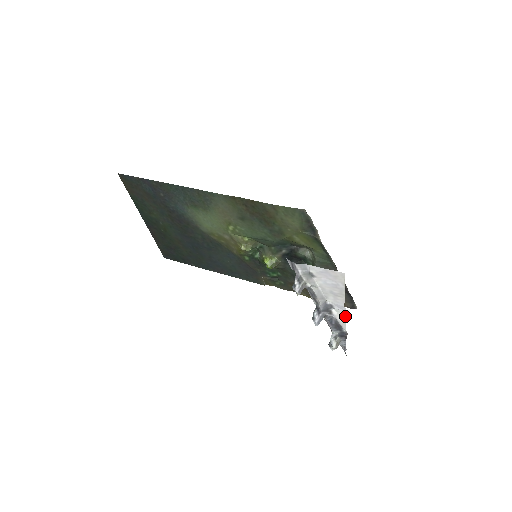
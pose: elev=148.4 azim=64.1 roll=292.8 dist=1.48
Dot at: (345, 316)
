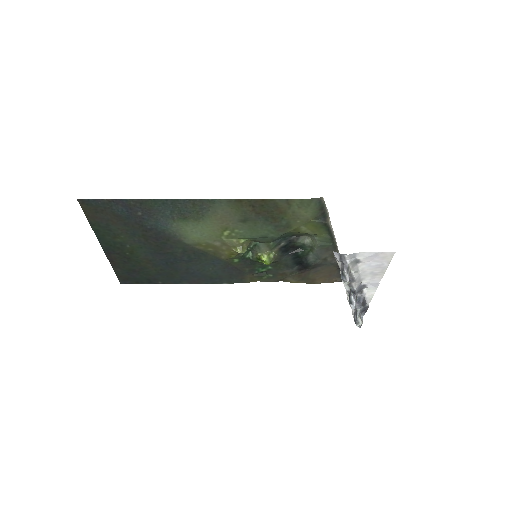
Dot at: occluded
